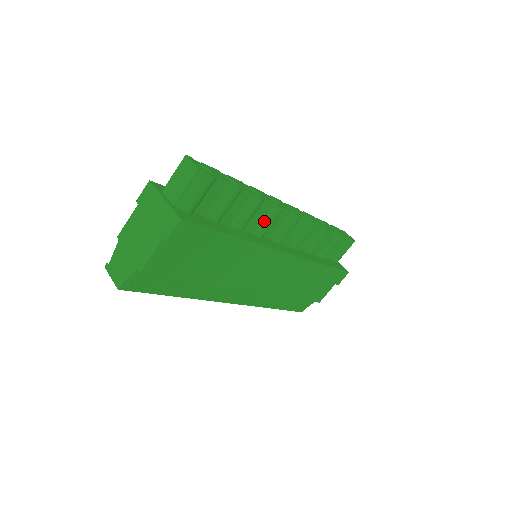
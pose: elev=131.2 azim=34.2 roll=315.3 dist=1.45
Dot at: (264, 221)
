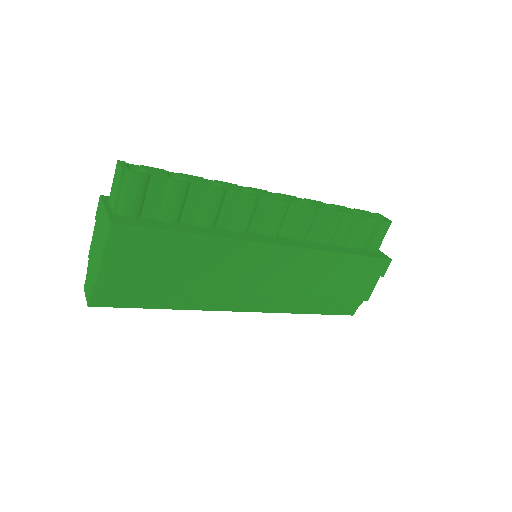
Dot at: (238, 214)
